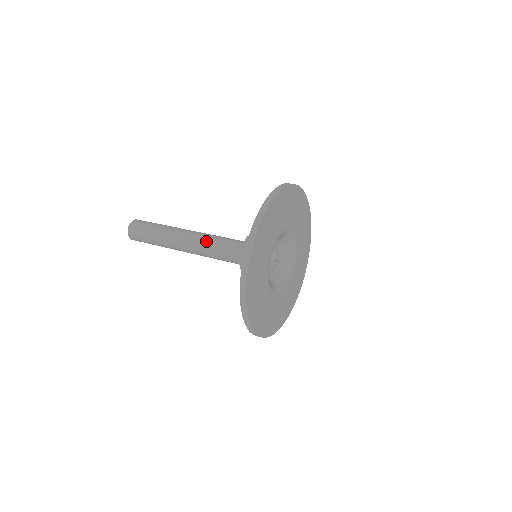
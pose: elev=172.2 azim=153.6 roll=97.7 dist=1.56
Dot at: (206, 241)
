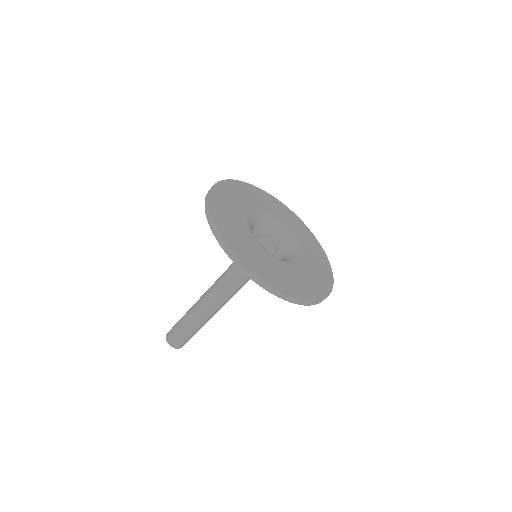
Dot at: (216, 280)
